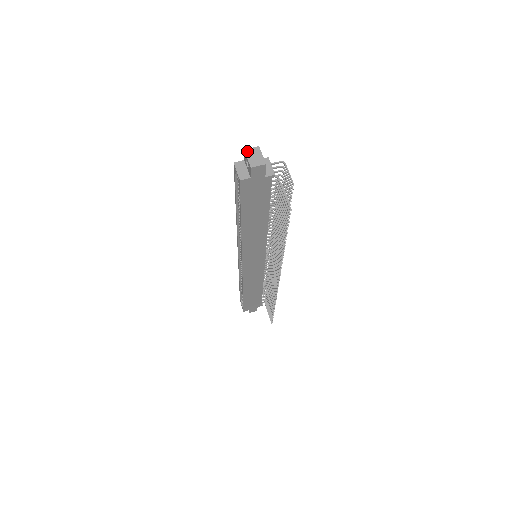
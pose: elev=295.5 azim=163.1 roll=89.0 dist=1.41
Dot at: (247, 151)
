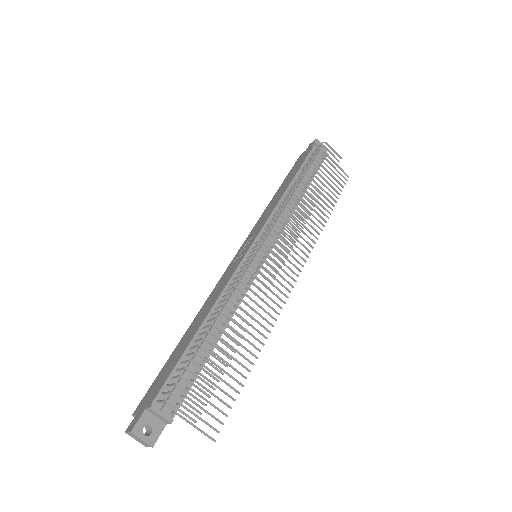
Dot at: (128, 434)
